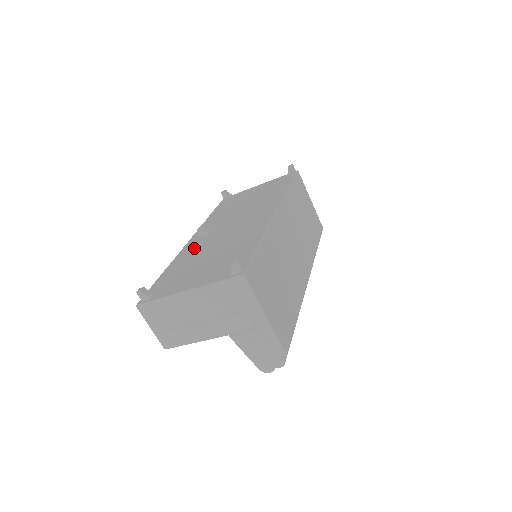
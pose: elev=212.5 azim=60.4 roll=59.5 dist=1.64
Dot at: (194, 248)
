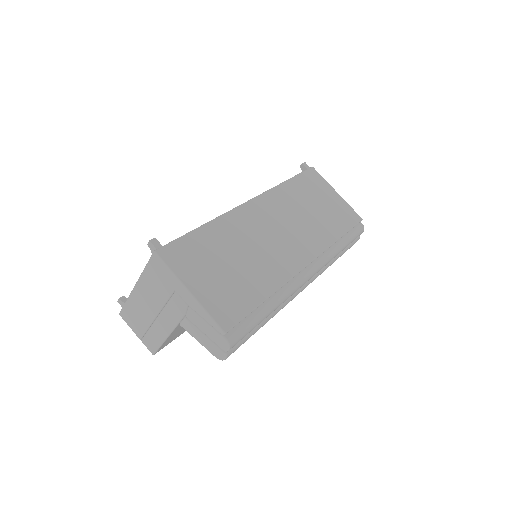
Dot at: occluded
